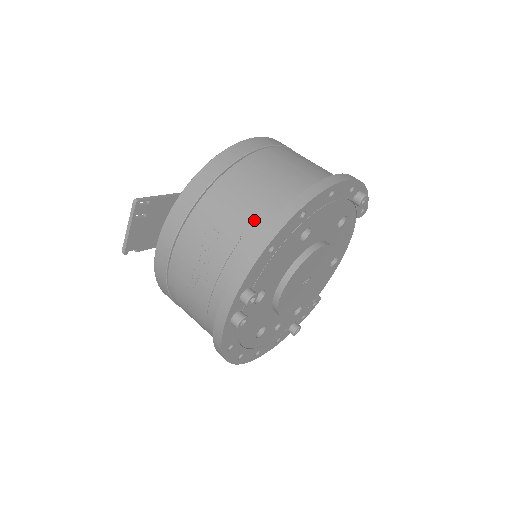
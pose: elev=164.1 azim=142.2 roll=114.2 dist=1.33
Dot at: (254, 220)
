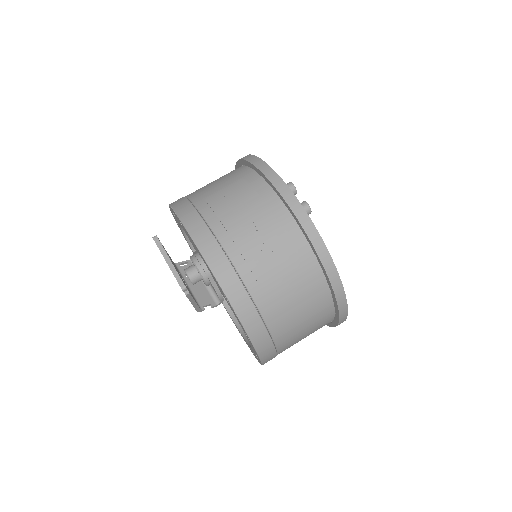
Dot at: (236, 175)
